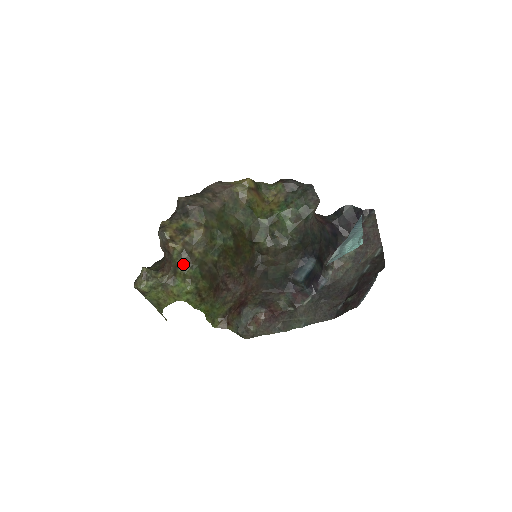
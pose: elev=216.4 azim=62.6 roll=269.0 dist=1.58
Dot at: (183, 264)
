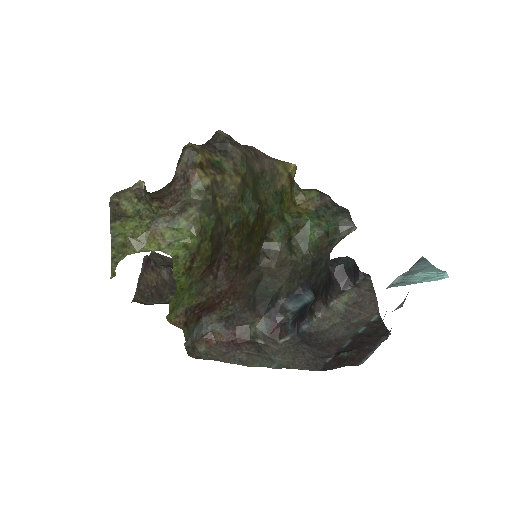
Dot at: (201, 205)
